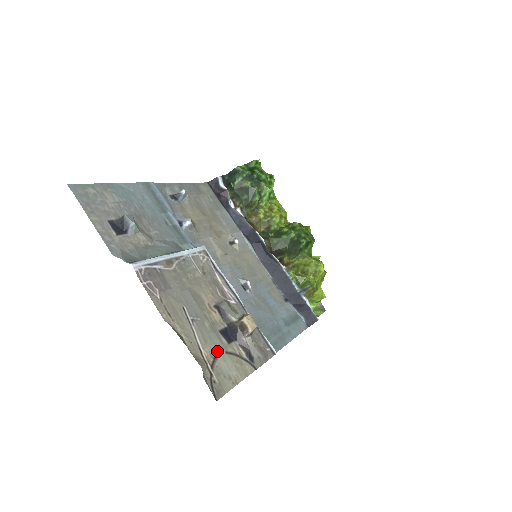
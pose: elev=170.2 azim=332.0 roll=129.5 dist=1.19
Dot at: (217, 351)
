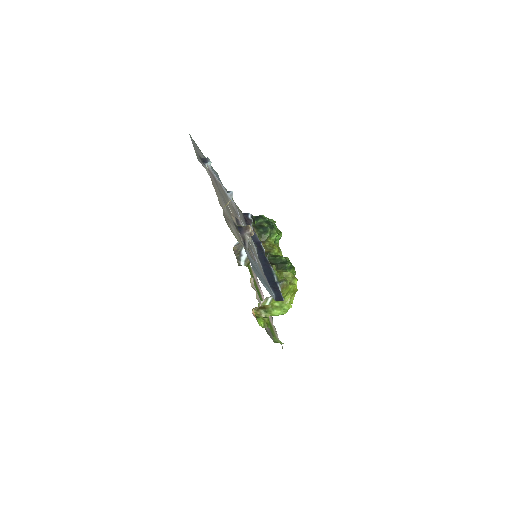
Dot at: (230, 221)
